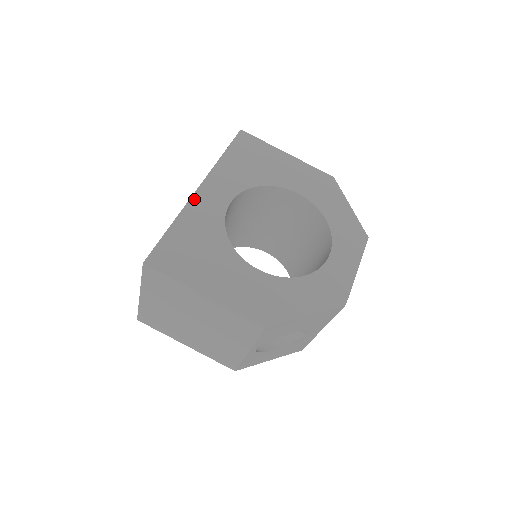
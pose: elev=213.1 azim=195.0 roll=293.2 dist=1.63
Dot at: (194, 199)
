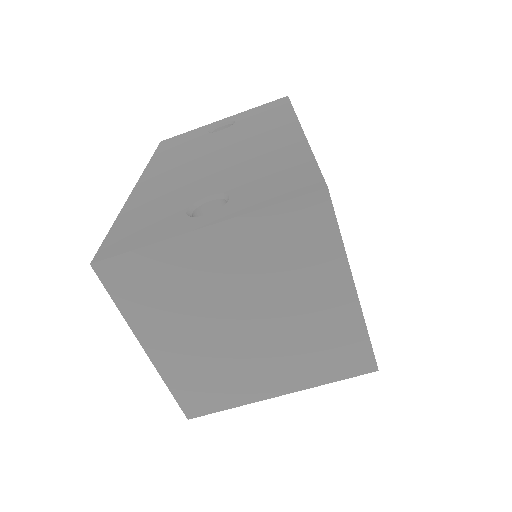
Dot at: occluded
